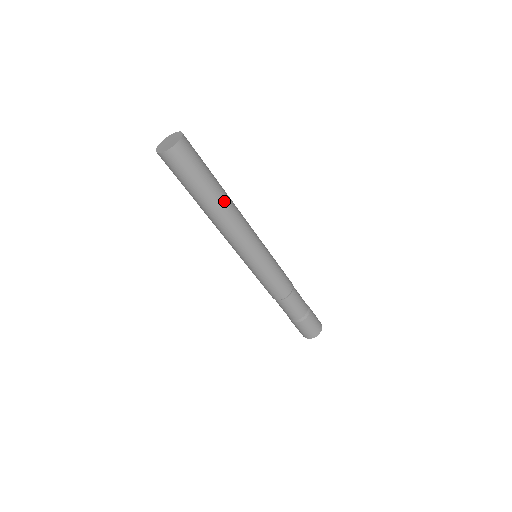
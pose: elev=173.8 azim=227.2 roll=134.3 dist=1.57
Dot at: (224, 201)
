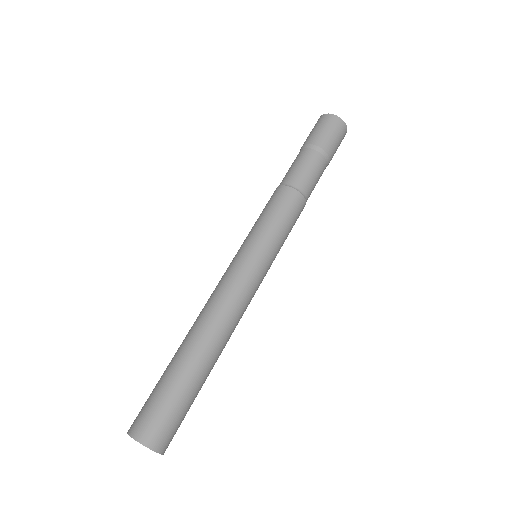
Dot at: (218, 357)
